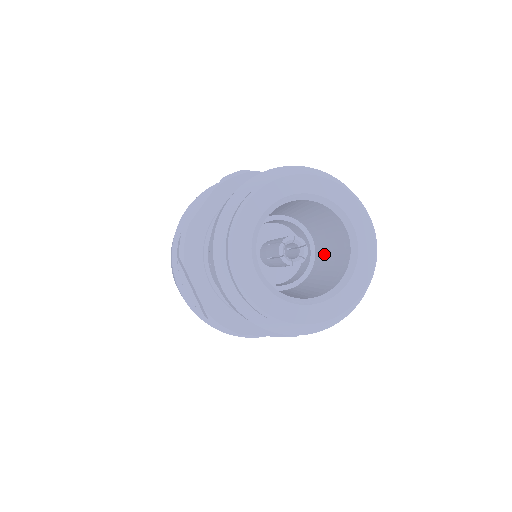
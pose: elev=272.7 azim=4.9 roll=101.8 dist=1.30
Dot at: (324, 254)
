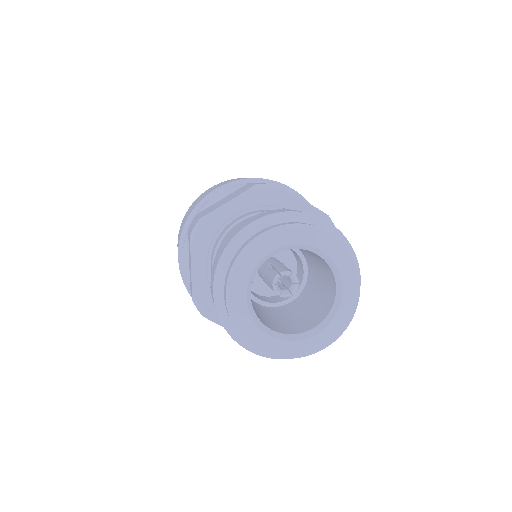
Dot at: (311, 293)
